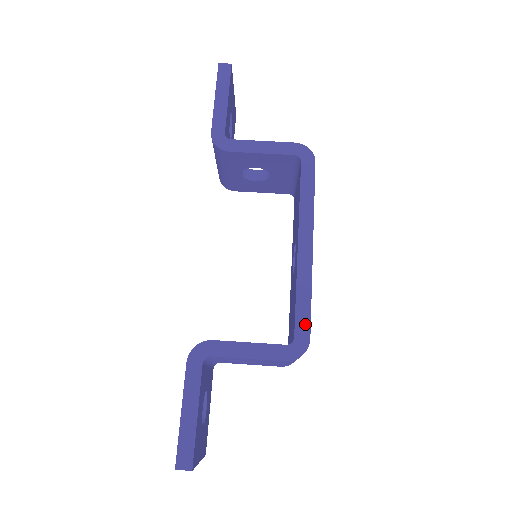
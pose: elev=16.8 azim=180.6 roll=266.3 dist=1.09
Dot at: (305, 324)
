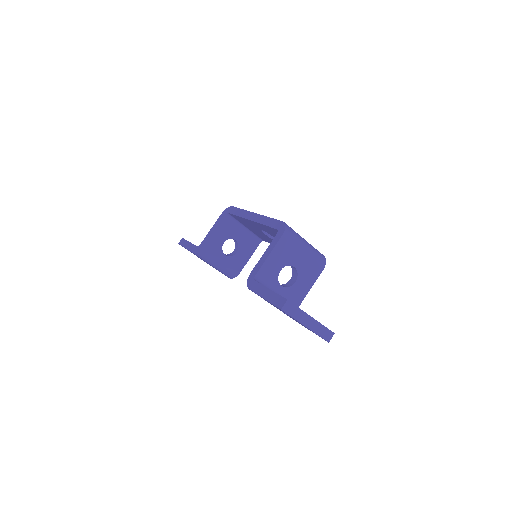
Dot at: (276, 223)
